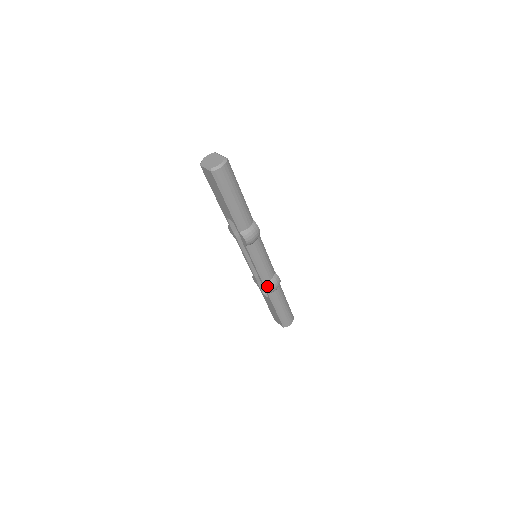
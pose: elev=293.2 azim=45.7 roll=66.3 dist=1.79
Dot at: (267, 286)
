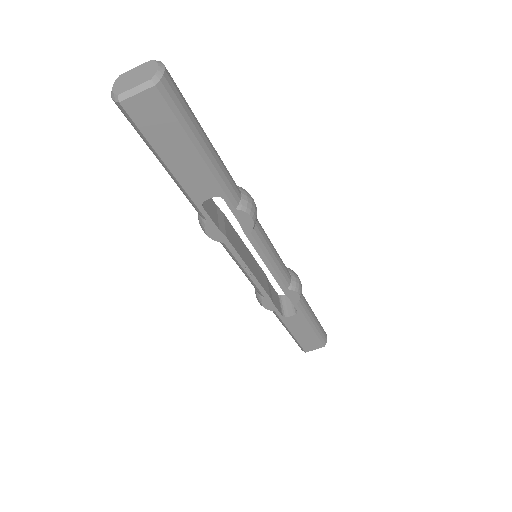
Dot at: (295, 289)
